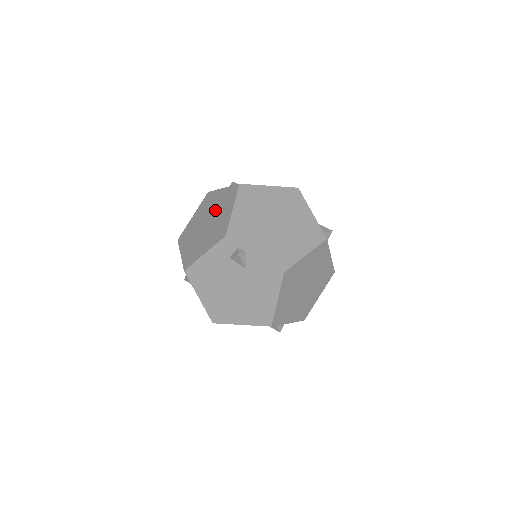
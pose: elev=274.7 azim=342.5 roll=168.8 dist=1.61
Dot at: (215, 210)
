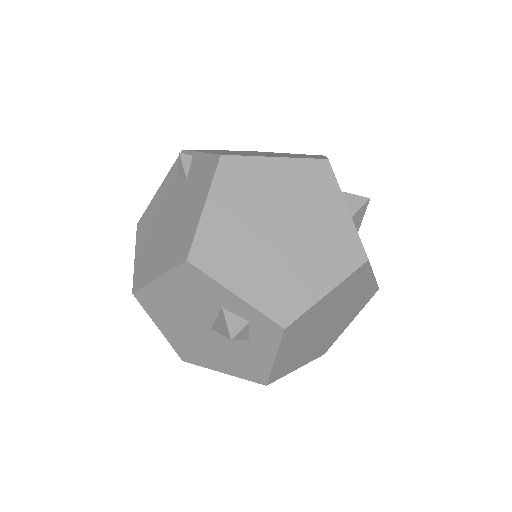
Dot at: occluded
